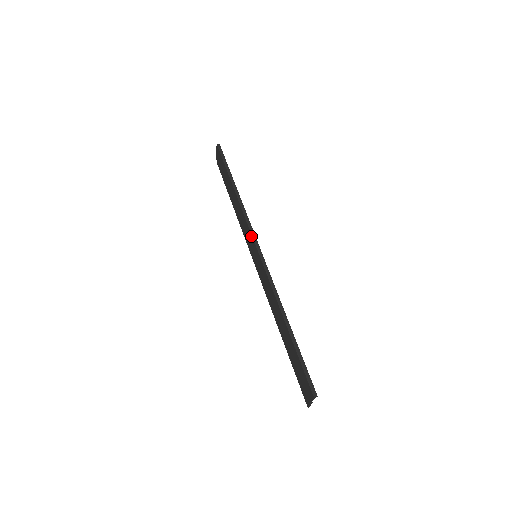
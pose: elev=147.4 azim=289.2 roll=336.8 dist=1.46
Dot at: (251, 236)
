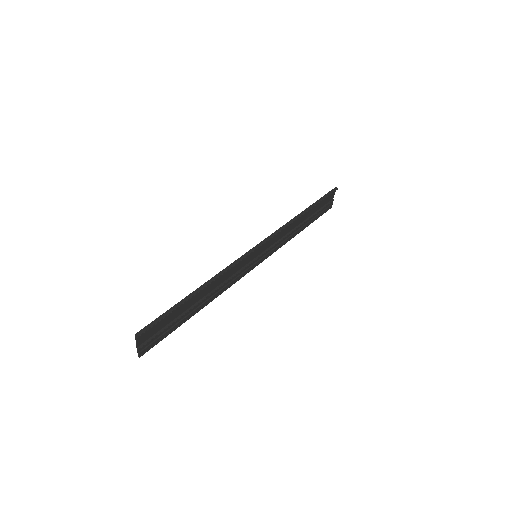
Dot at: (266, 238)
